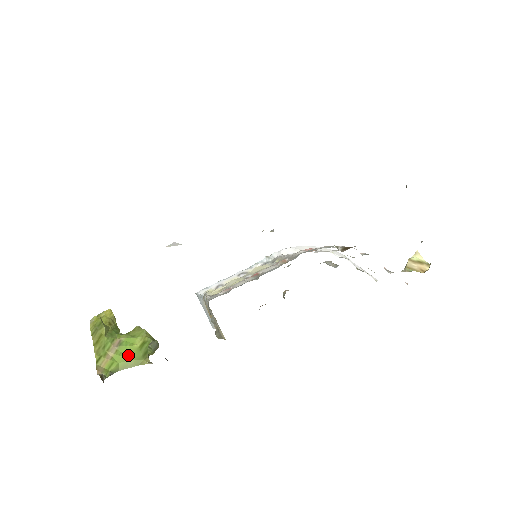
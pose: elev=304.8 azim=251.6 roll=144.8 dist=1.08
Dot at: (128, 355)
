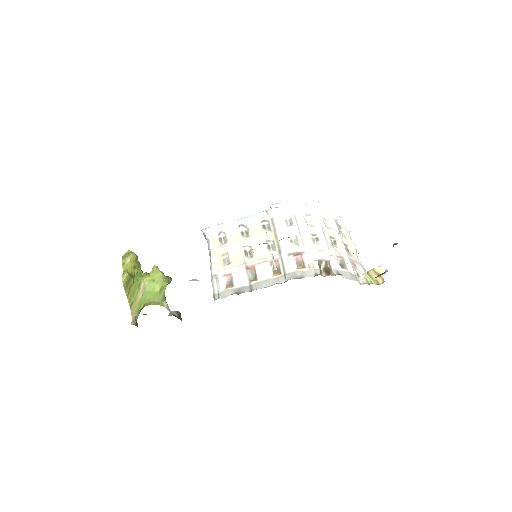
Dot at: (151, 298)
